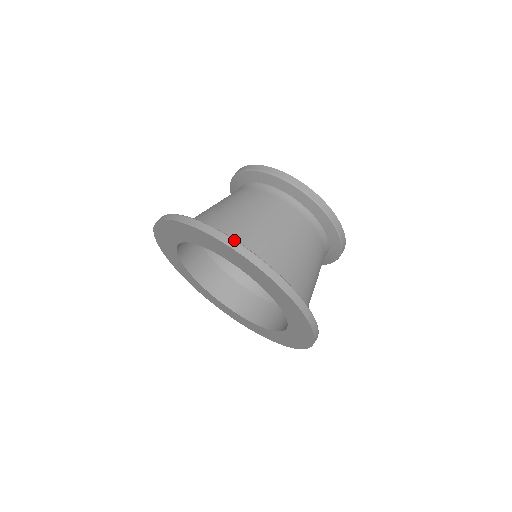
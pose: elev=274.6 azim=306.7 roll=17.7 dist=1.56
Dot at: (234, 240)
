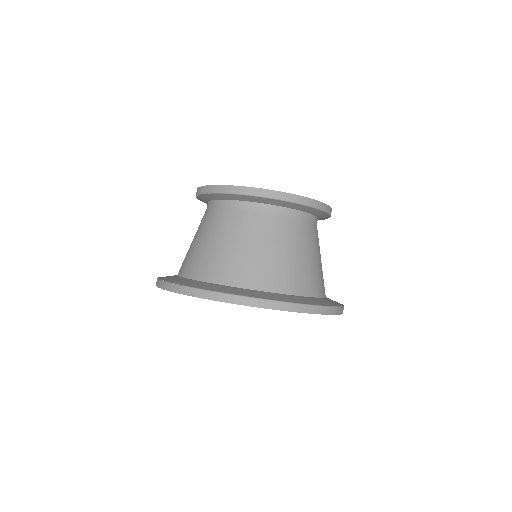
Dot at: (239, 296)
